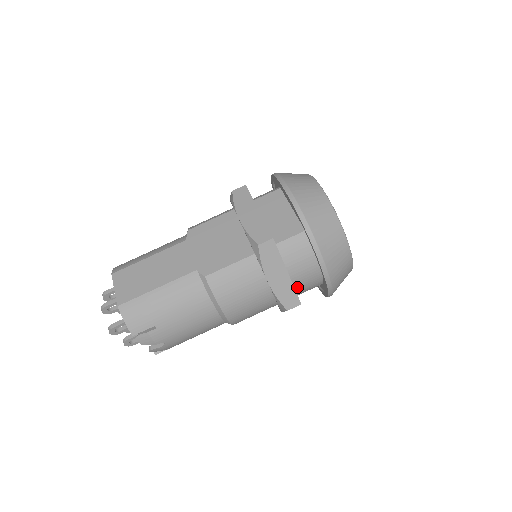
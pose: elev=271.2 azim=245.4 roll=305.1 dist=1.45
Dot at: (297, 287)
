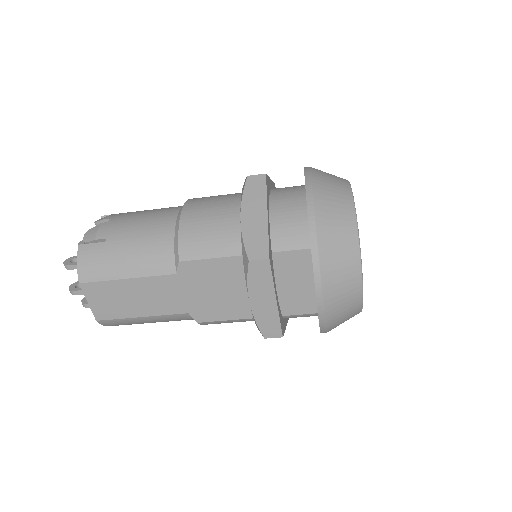
Dot at: occluded
